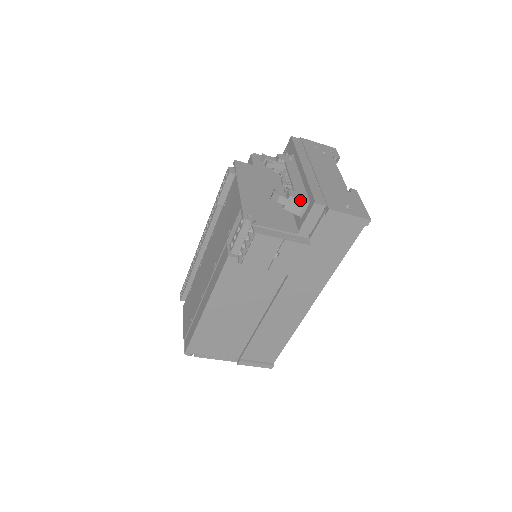
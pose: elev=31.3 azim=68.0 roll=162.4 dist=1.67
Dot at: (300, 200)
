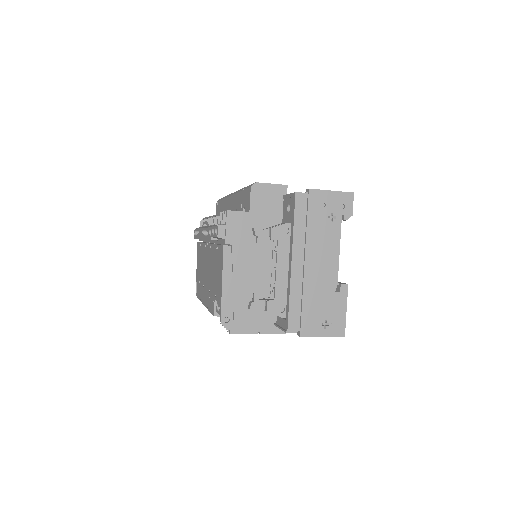
Dot at: (276, 315)
